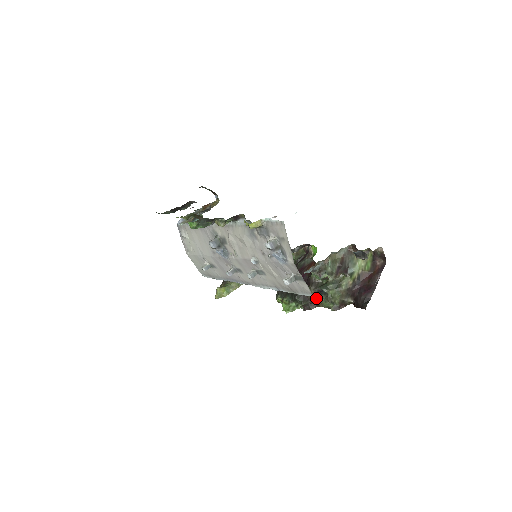
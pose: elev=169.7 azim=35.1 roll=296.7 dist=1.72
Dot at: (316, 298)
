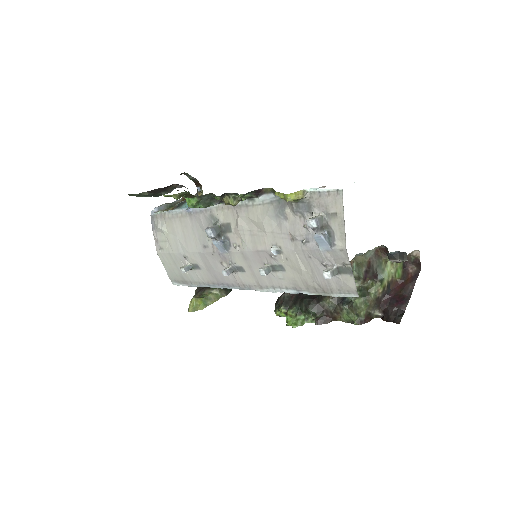
Dot at: (334, 309)
